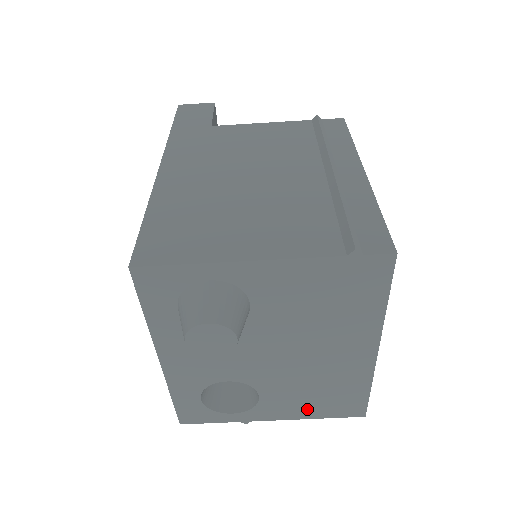
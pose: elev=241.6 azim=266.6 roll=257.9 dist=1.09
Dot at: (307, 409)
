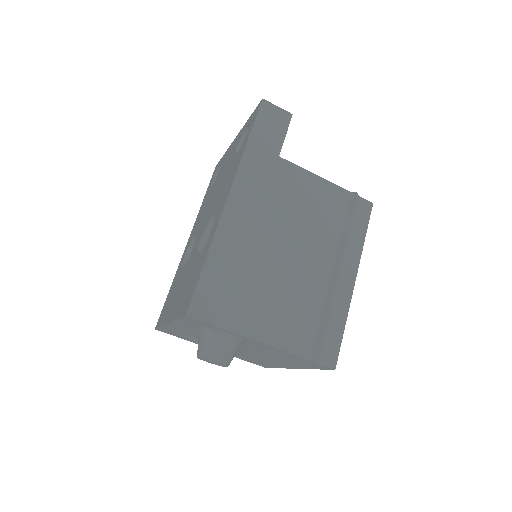
Dot at: (236, 356)
